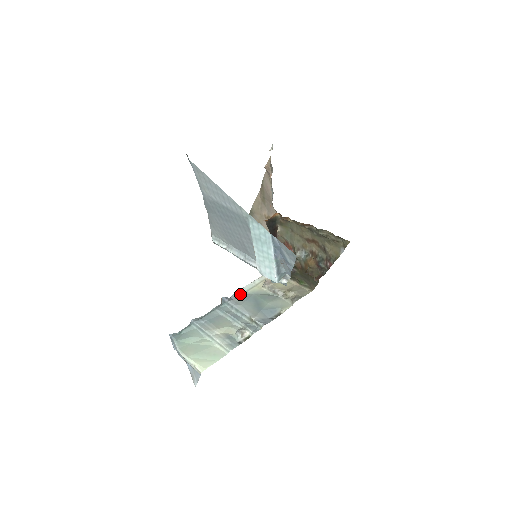
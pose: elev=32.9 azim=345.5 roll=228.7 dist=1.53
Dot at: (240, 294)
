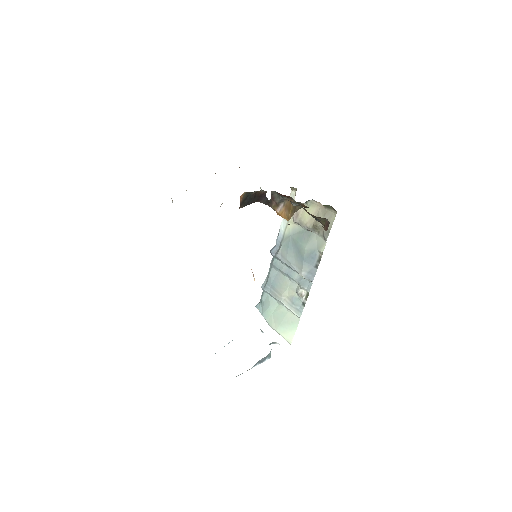
Dot at: (281, 240)
